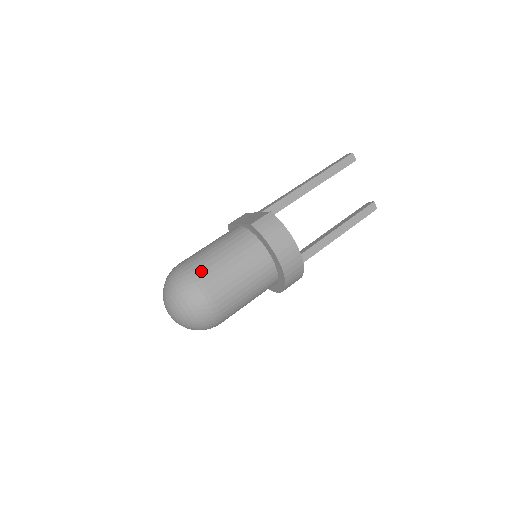
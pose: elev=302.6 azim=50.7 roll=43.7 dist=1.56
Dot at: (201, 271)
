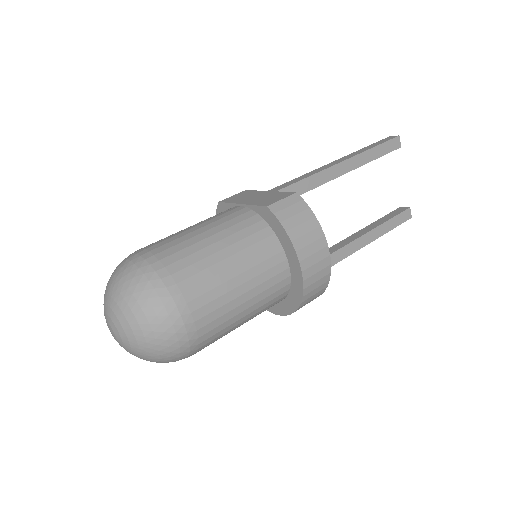
Dot at: (179, 268)
